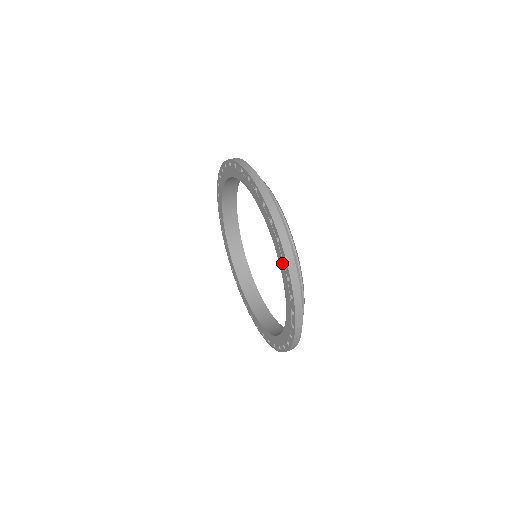
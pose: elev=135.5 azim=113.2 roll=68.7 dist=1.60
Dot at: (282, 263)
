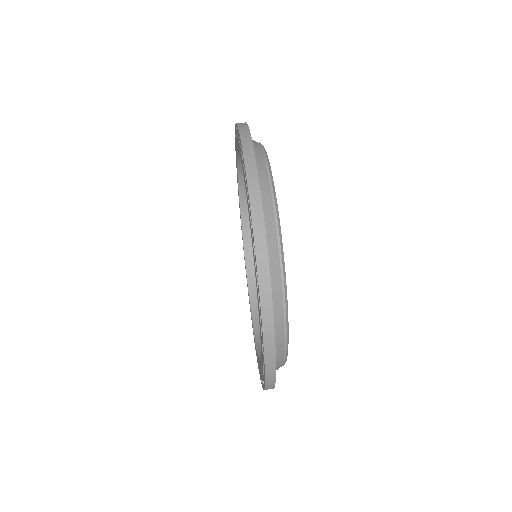
Dot at: (248, 202)
